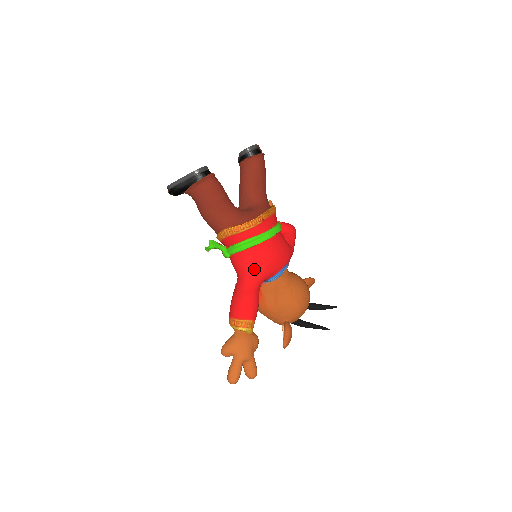
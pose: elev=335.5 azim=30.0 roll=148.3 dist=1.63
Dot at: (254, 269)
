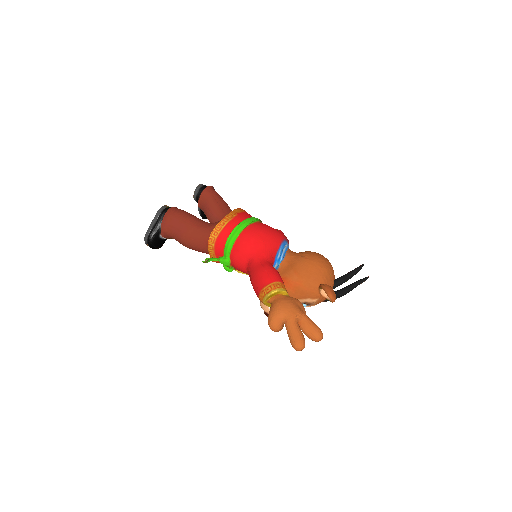
Dot at: (254, 249)
